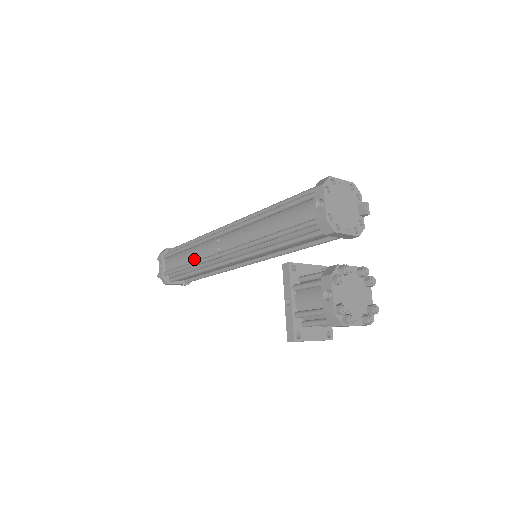
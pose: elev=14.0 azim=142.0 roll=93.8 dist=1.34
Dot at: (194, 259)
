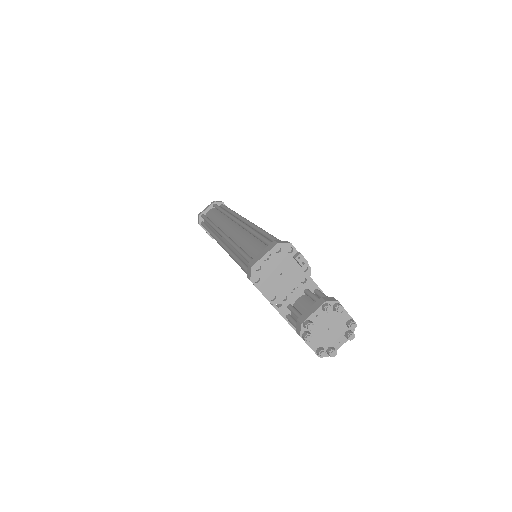
Dot at: occluded
